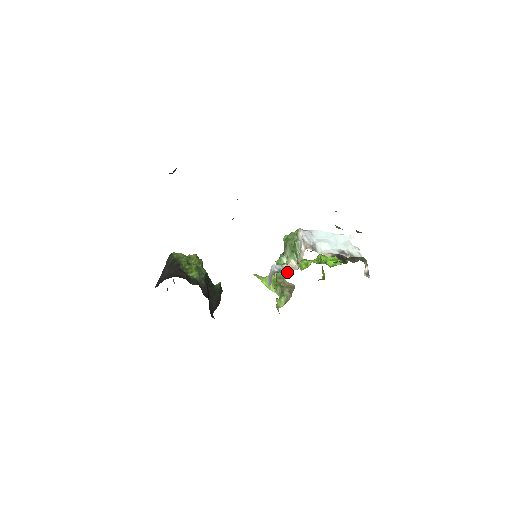
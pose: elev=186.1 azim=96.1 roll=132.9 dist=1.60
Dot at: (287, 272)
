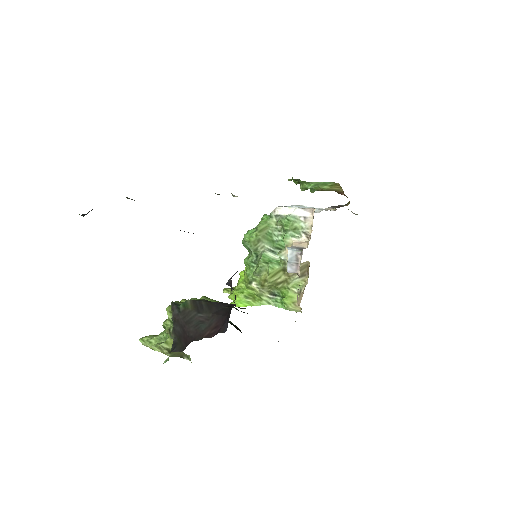
Dot at: (304, 247)
